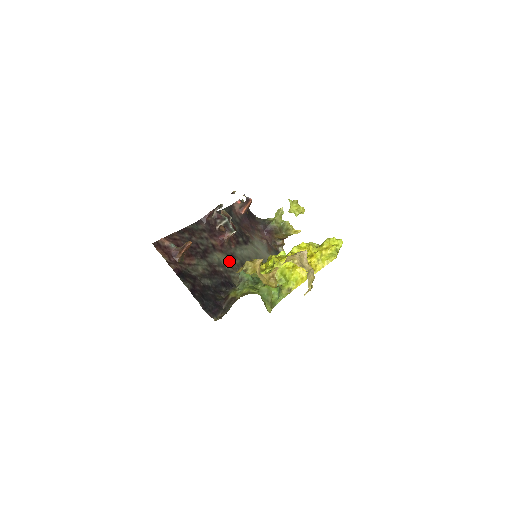
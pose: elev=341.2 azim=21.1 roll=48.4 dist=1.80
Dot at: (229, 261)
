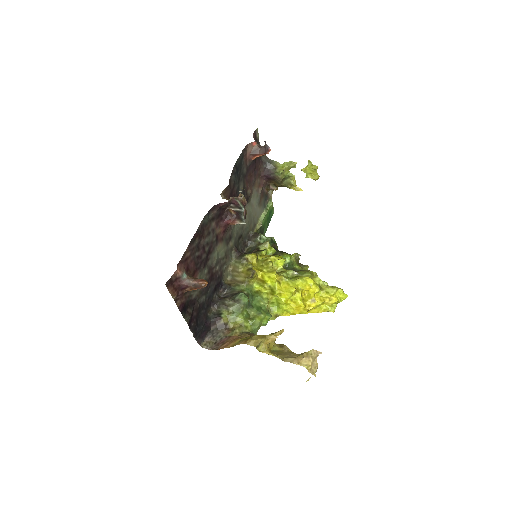
Dot at: (226, 249)
